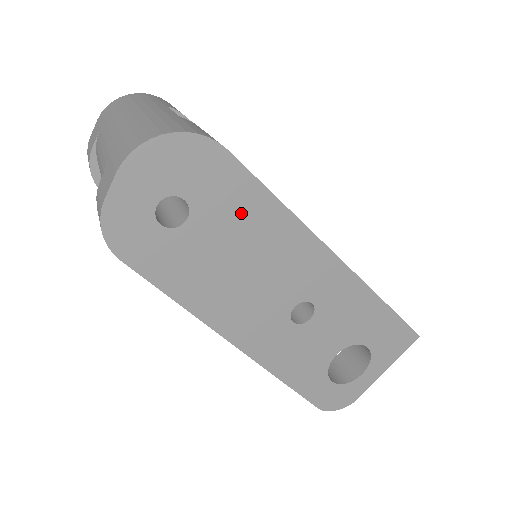
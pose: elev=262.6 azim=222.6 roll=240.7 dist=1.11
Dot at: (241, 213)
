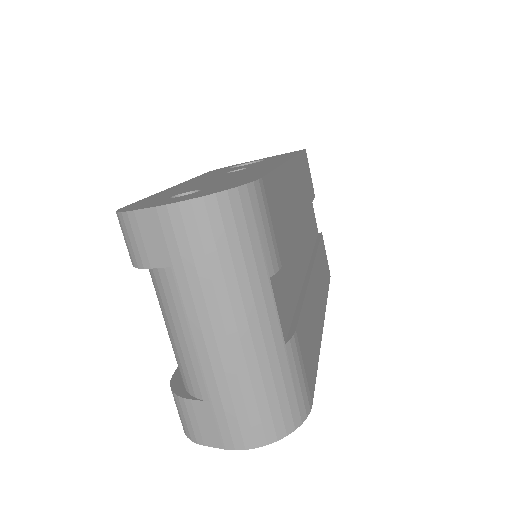
Dot at: occluded
